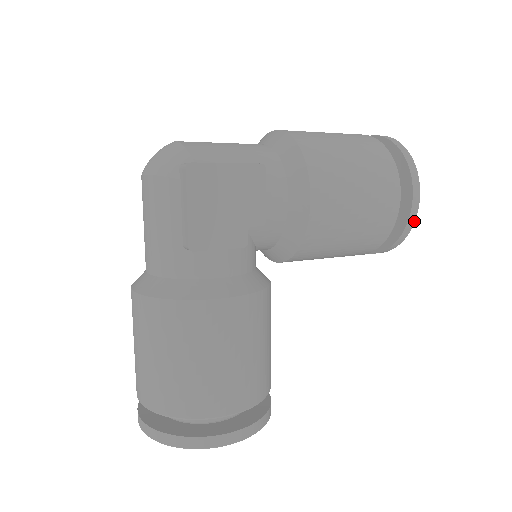
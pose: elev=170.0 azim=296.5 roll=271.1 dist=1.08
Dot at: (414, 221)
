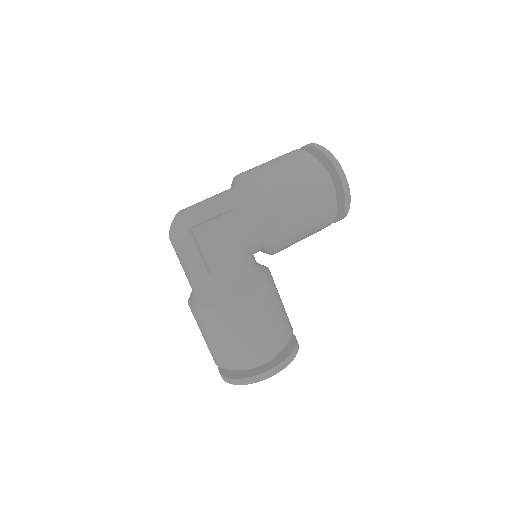
Dot at: (350, 197)
